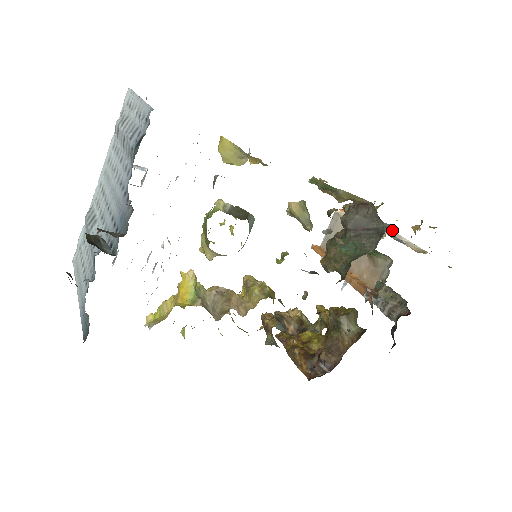
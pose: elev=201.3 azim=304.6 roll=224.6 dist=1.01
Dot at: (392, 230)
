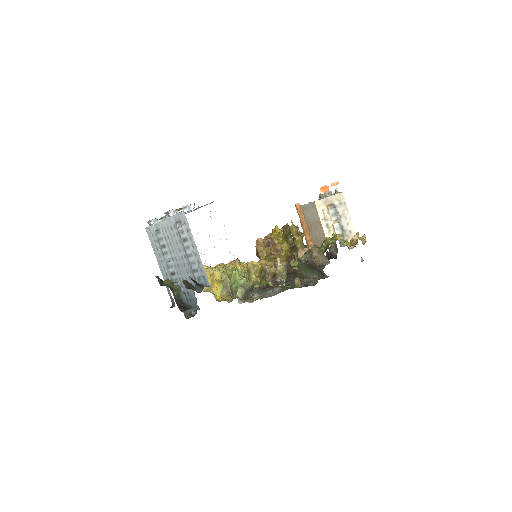
Dot at: (348, 212)
